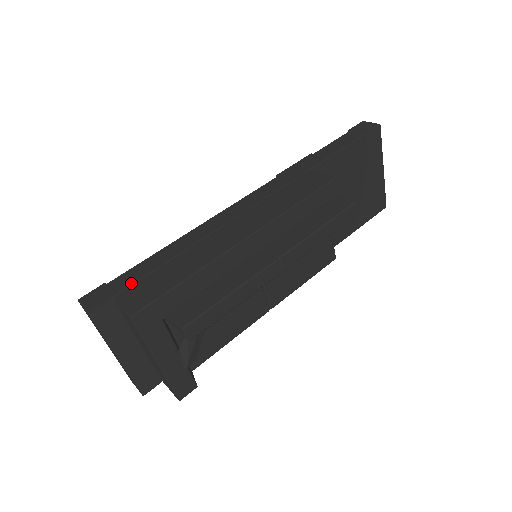
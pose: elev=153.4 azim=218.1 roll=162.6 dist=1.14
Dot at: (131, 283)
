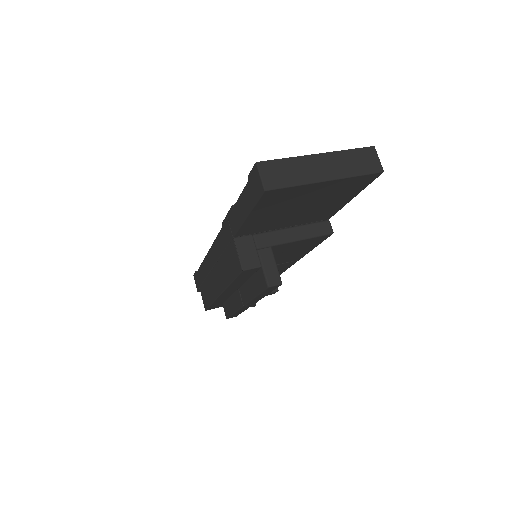
Dot at: (201, 284)
